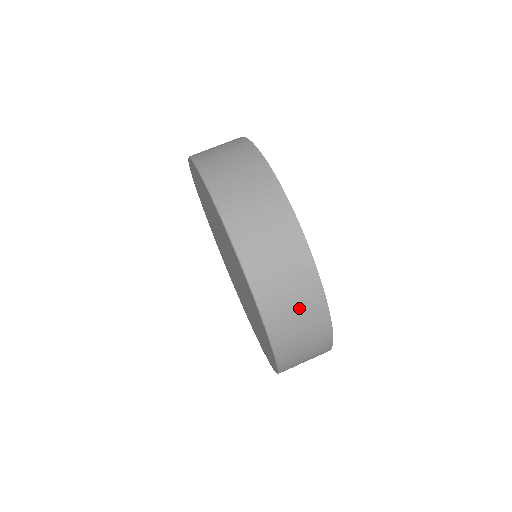
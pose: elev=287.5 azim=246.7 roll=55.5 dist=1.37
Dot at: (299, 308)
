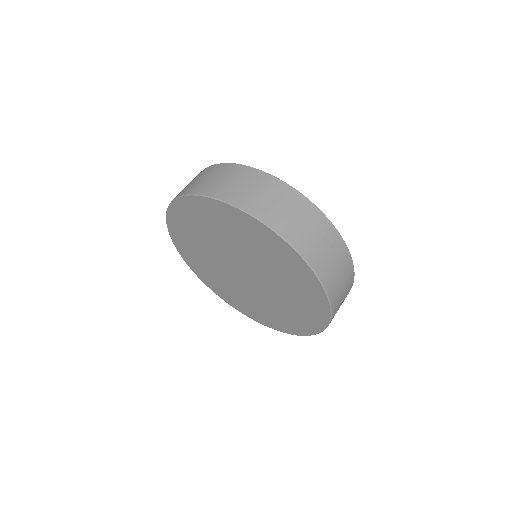
Dot at: (344, 285)
